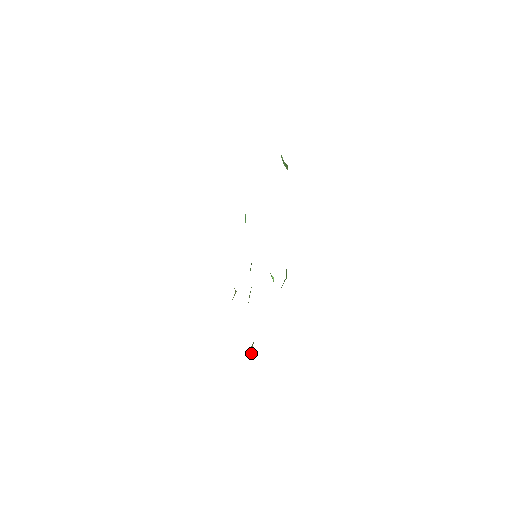
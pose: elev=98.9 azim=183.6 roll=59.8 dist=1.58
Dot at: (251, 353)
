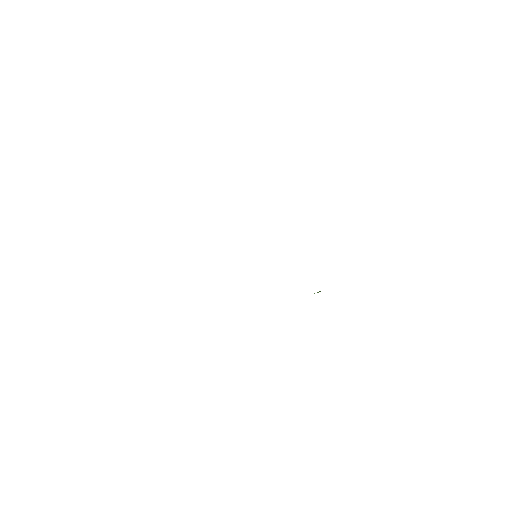
Dot at: occluded
